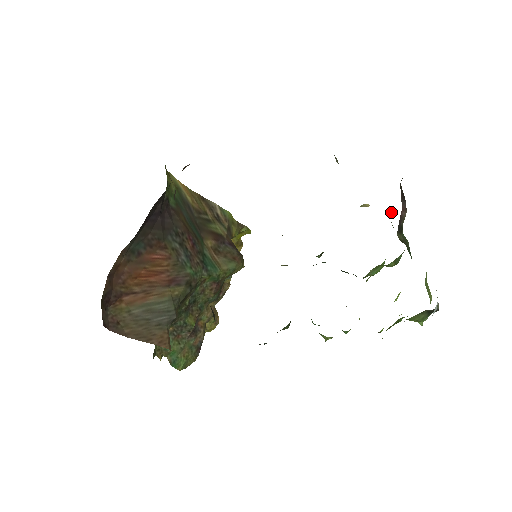
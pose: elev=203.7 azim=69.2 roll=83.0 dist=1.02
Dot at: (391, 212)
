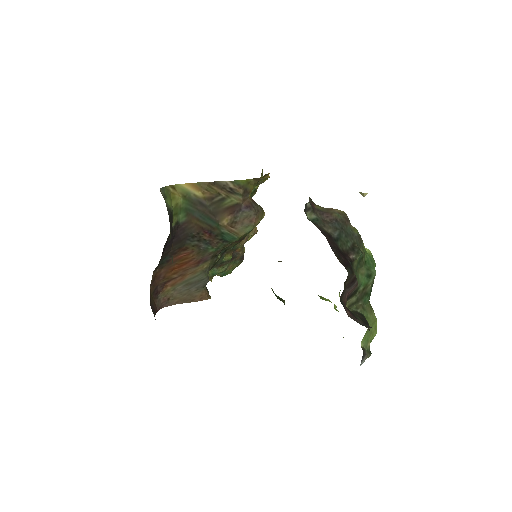
Dot at: (360, 255)
